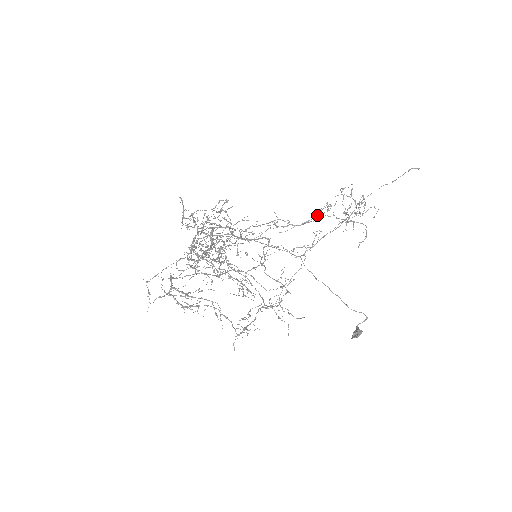
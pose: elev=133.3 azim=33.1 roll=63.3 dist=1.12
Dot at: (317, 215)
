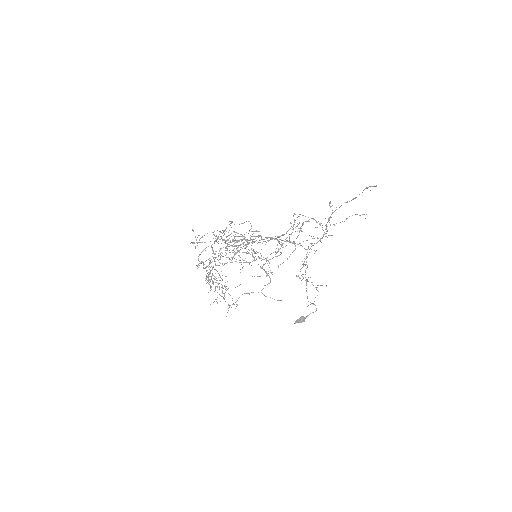
Dot at: occluded
